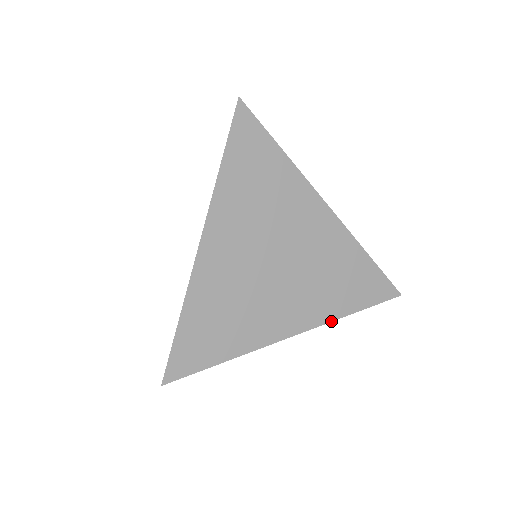
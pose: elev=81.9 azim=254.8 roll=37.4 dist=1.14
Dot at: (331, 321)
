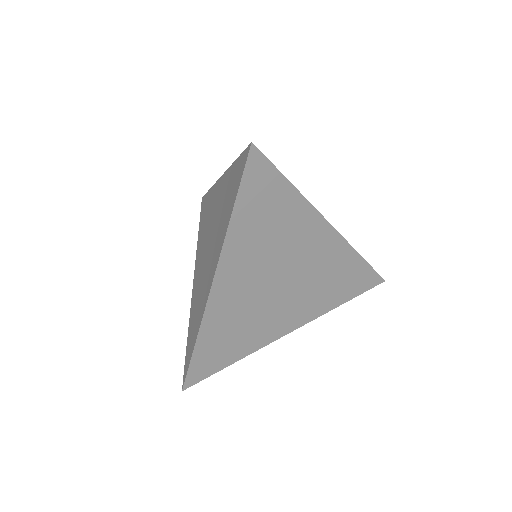
Dot at: (323, 314)
